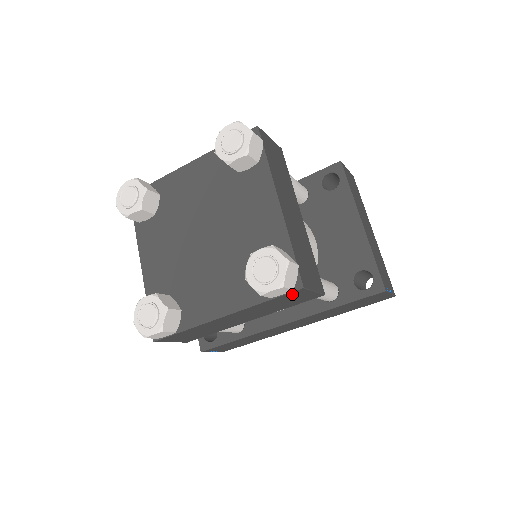
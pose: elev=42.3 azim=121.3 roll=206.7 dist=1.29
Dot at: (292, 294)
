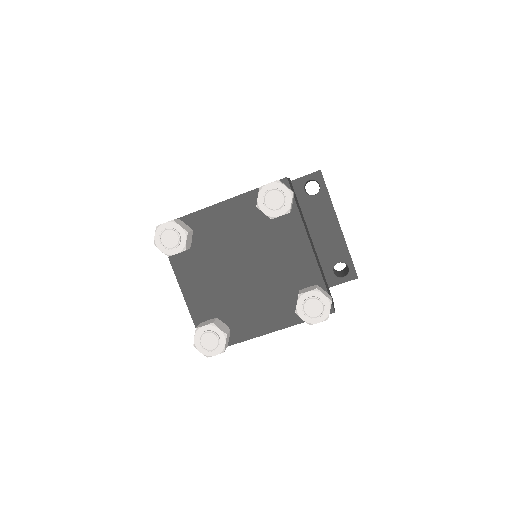
Dot at: occluded
